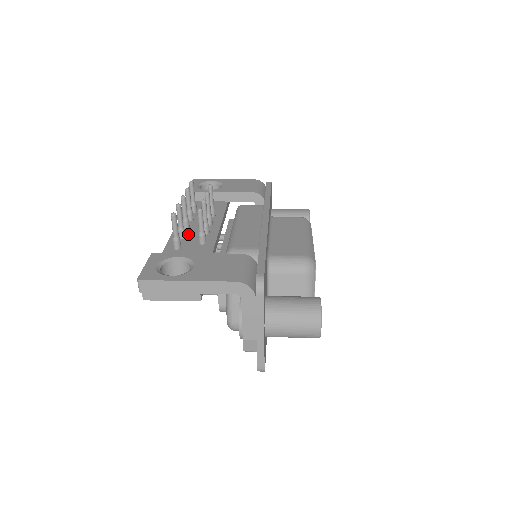
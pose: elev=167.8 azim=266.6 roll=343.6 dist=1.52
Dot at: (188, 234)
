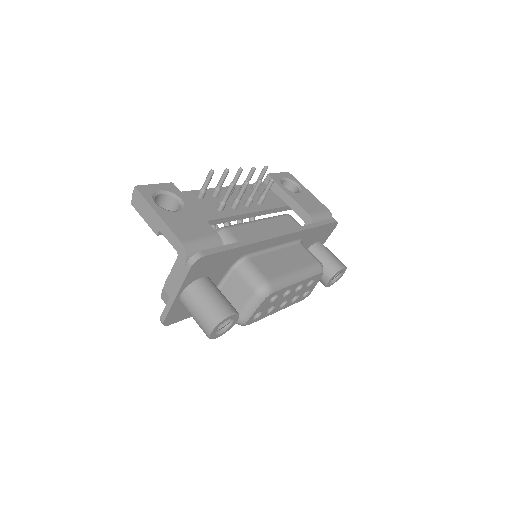
Dot at: (222, 197)
